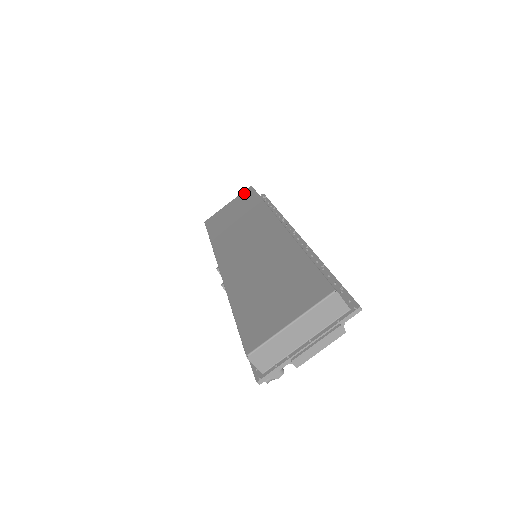
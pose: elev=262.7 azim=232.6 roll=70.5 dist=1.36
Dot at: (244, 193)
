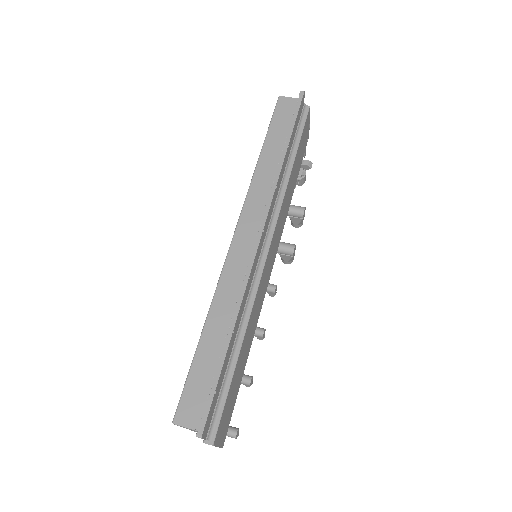
Dot at: occluded
